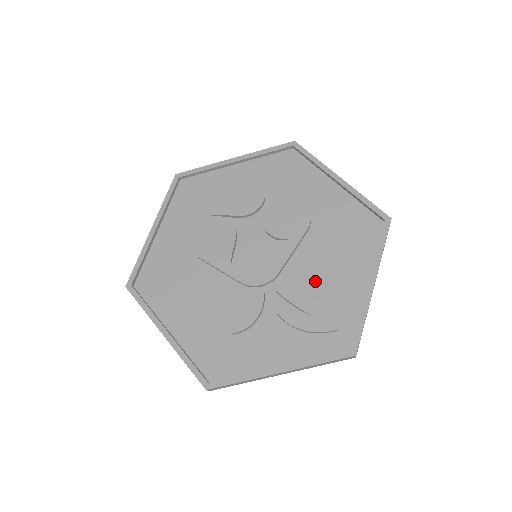
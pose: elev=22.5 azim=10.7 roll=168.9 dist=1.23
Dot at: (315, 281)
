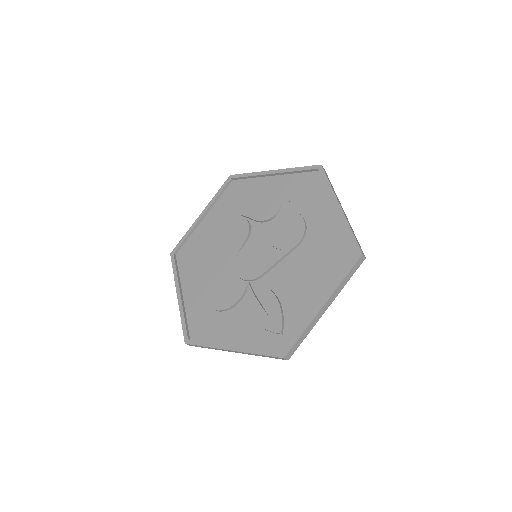
Dot at: (285, 289)
